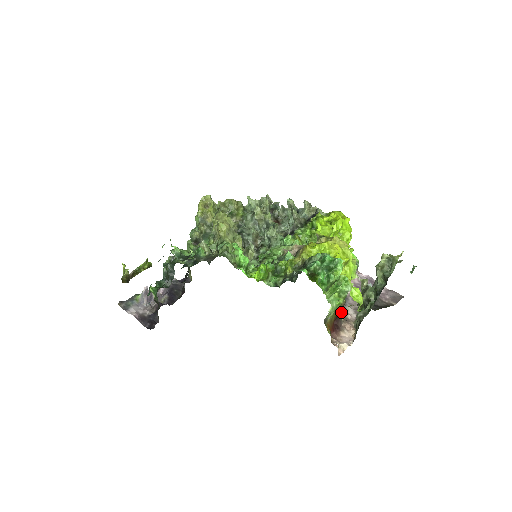
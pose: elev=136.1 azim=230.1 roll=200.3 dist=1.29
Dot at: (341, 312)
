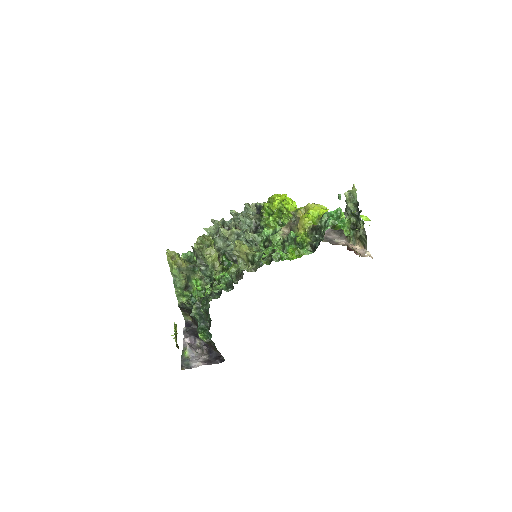
Dot at: occluded
